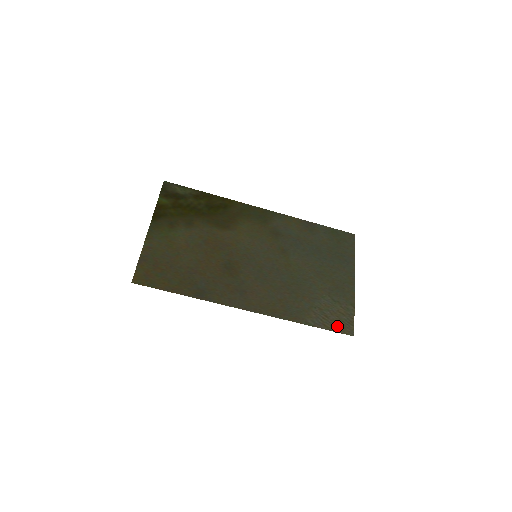
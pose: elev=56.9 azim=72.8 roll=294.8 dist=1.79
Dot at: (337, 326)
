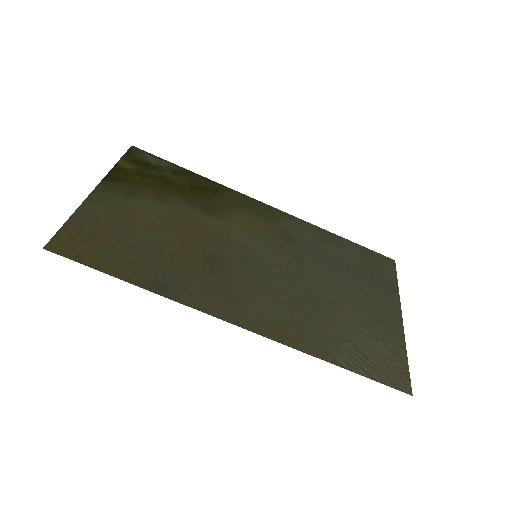
Dot at: (384, 375)
